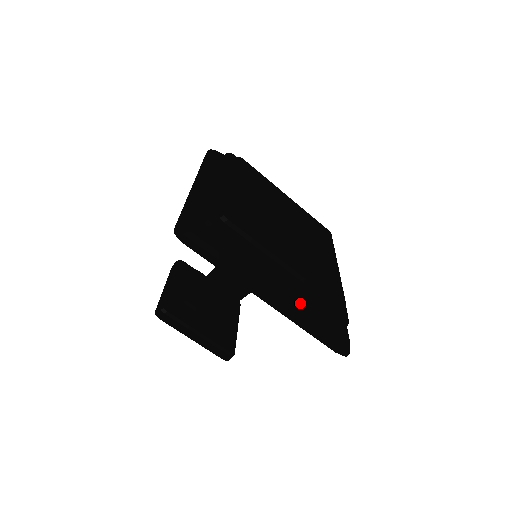
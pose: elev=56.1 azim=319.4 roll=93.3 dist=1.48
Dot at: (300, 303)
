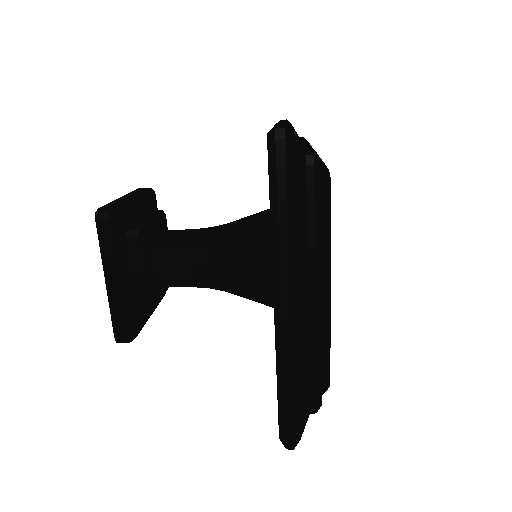
Dot at: (304, 344)
